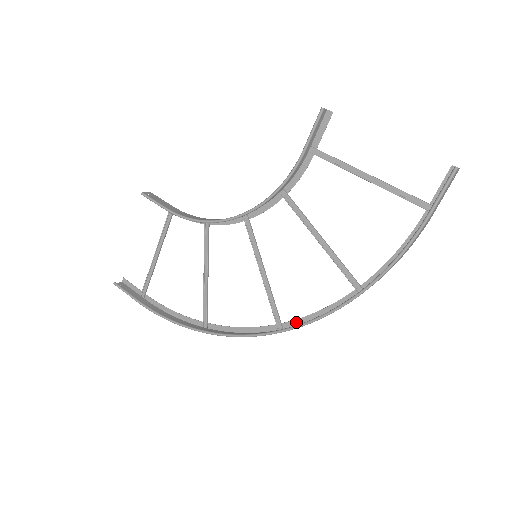
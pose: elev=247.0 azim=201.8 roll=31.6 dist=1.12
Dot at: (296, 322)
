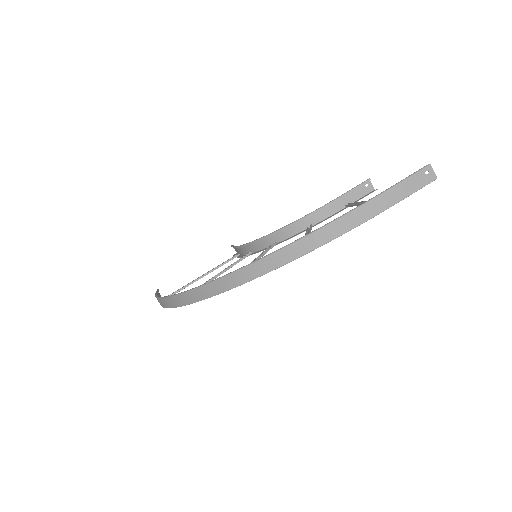
Dot at: (235, 286)
